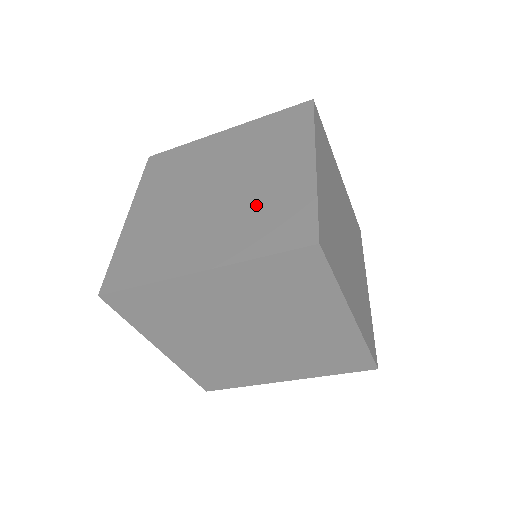
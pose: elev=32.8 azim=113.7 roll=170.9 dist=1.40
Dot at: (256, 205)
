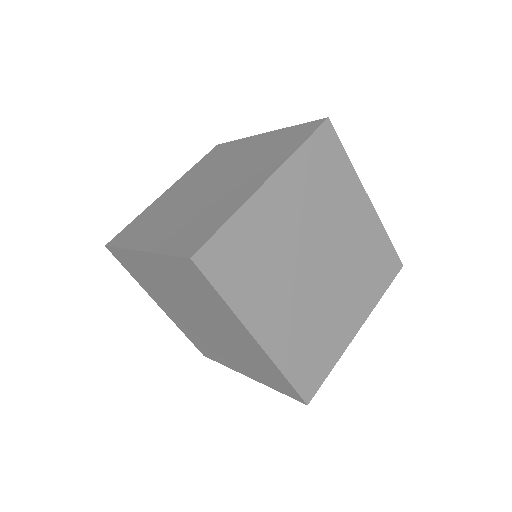
Dot at: (206, 209)
